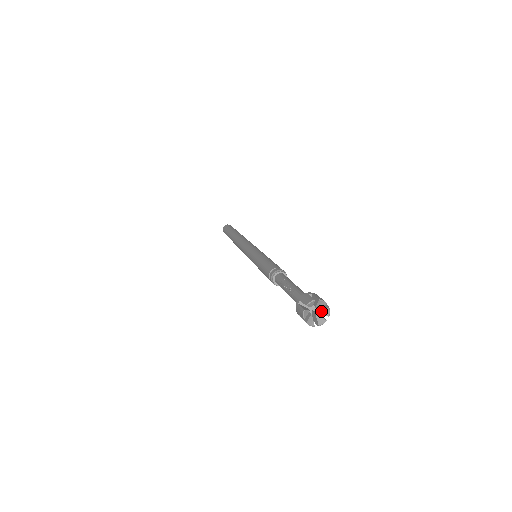
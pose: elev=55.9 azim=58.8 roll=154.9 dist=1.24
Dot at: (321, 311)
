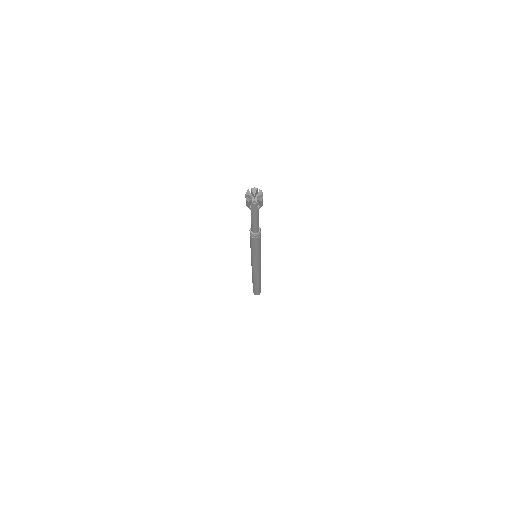
Dot at: (258, 195)
